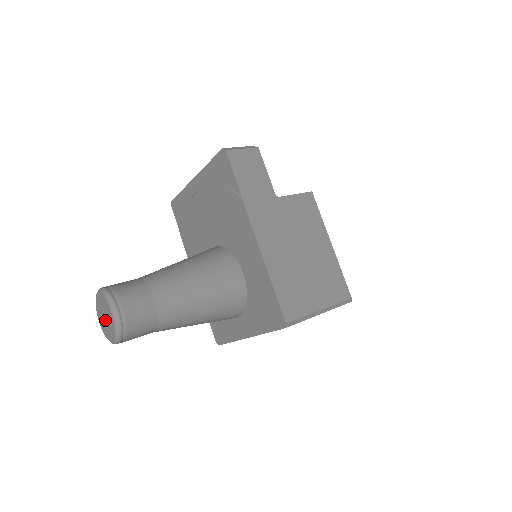
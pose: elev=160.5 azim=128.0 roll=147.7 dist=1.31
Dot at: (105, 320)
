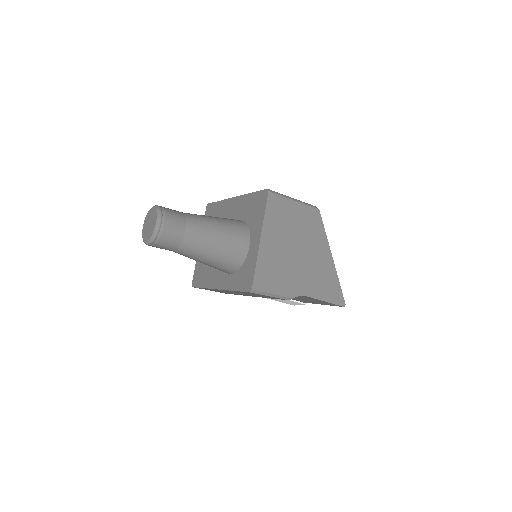
Dot at: (149, 225)
